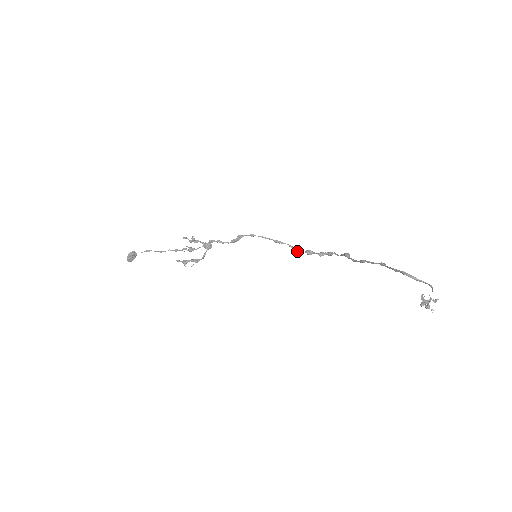
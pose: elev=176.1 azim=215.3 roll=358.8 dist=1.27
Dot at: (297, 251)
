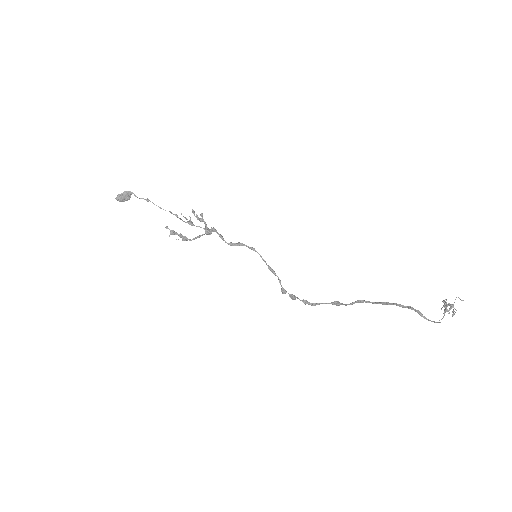
Dot at: (282, 289)
